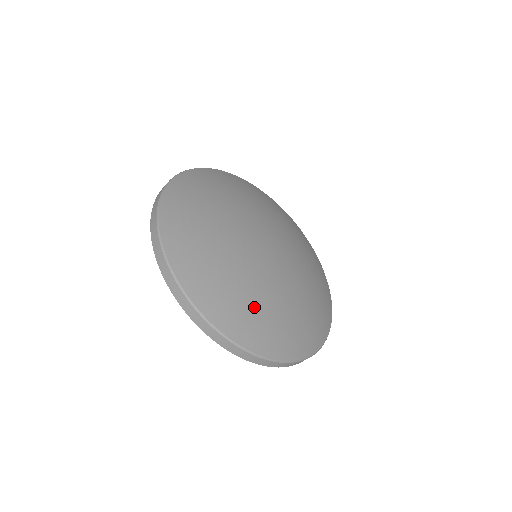
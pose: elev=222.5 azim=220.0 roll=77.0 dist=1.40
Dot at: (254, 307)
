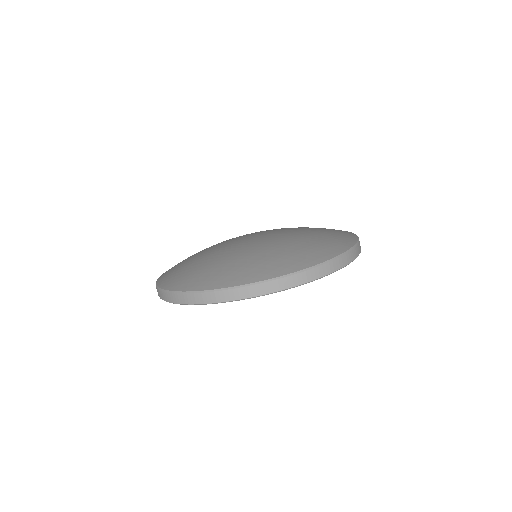
Dot at: (195, 267)
